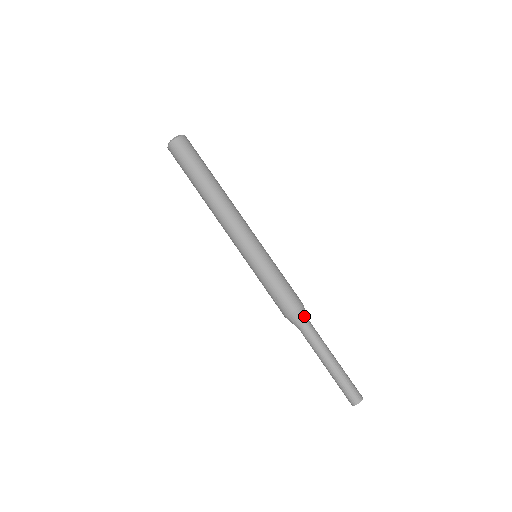
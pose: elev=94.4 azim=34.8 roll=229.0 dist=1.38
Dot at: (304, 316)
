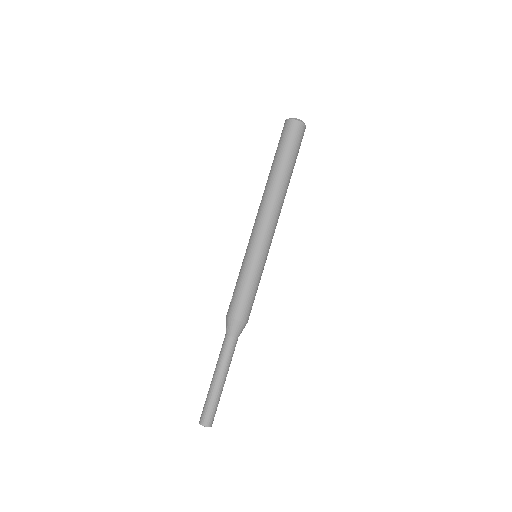
Dot at: (235, 329)
